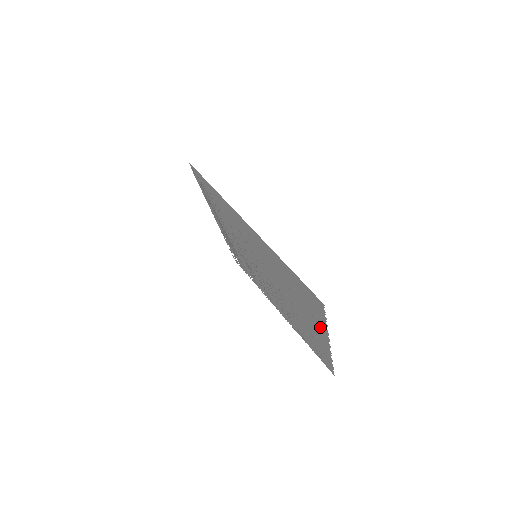
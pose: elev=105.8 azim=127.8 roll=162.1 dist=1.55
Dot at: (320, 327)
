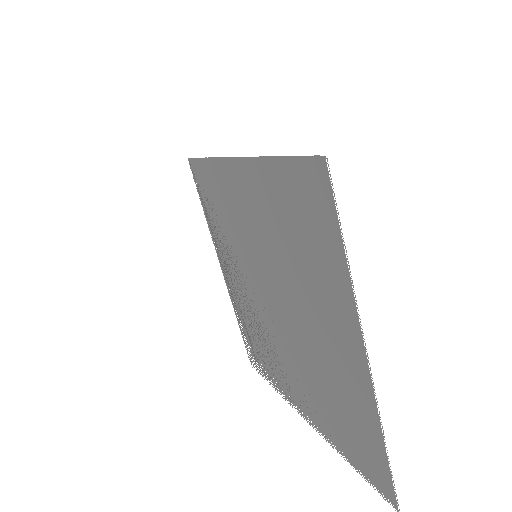
Dot at: (342, 299)
